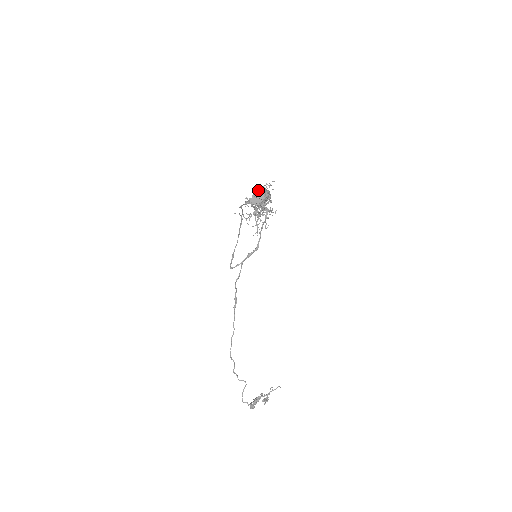
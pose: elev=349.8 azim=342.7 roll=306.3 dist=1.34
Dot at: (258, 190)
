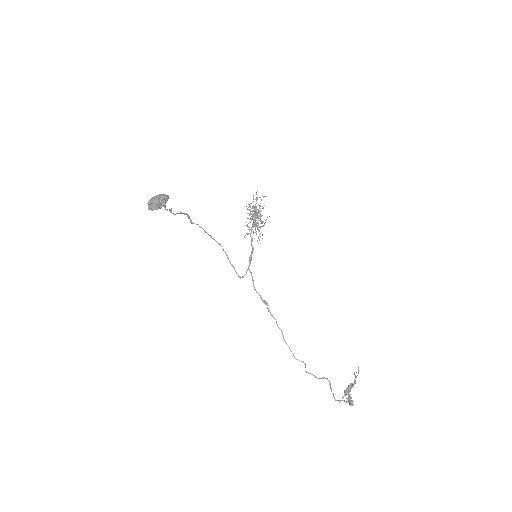
Dot at: (152, 199)
